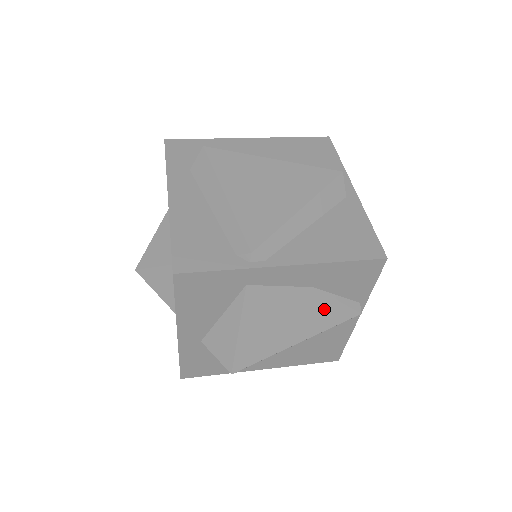
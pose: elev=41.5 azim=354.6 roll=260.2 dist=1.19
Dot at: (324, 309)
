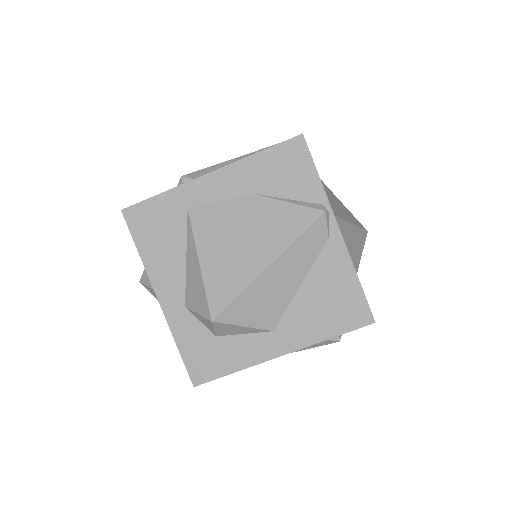
Dot at: (278, 216)
